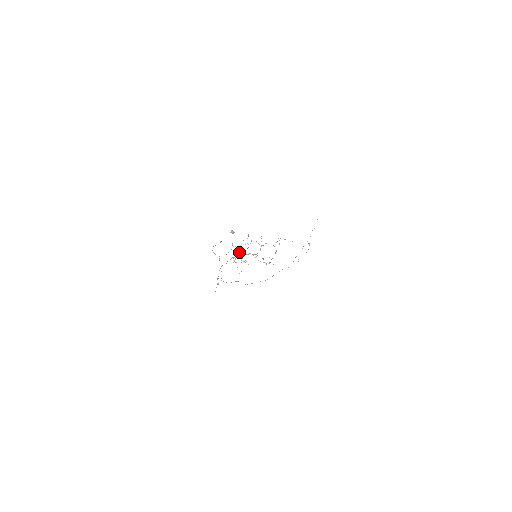
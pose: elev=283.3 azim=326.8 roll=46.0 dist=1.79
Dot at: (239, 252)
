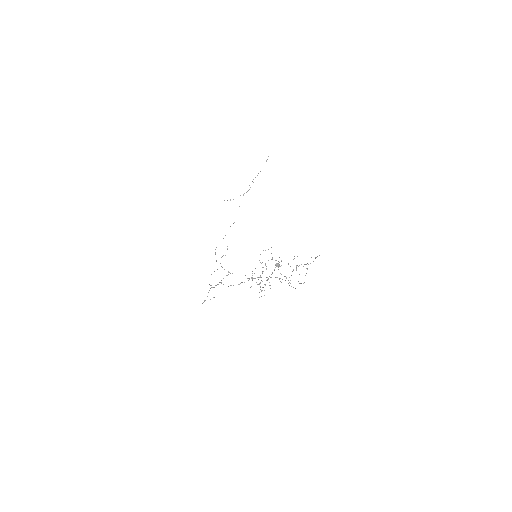
Dot at: occluded
